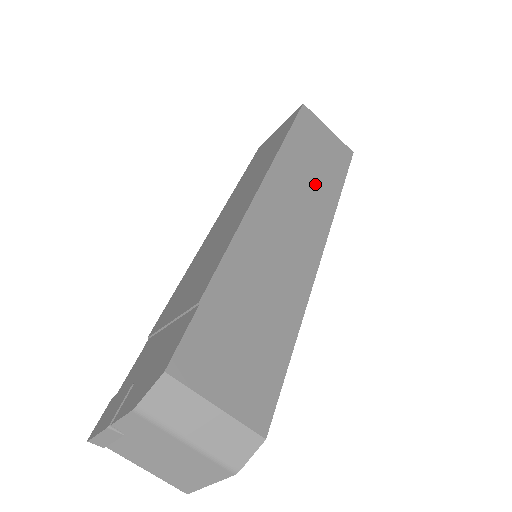
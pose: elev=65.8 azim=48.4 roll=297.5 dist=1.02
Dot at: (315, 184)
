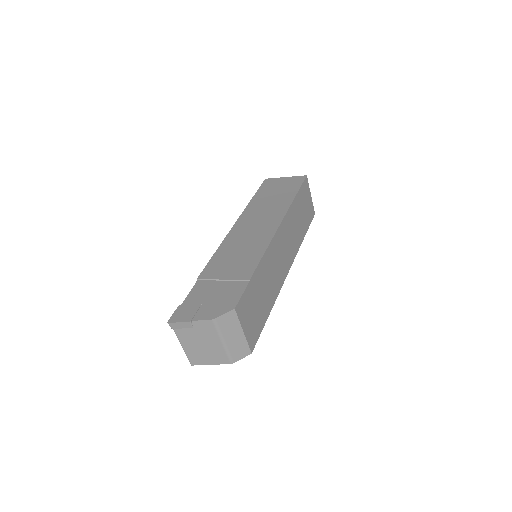
Dot at: (297, 229)
